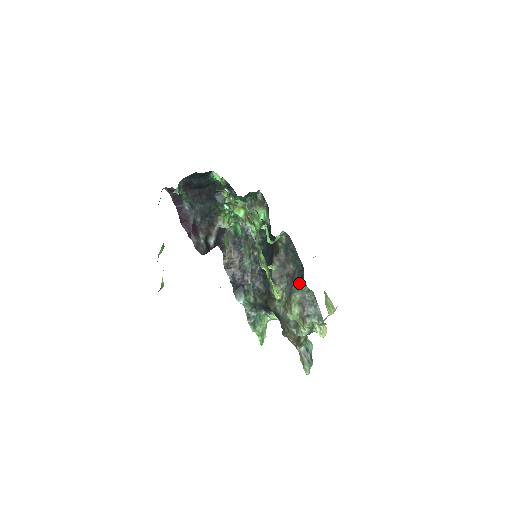
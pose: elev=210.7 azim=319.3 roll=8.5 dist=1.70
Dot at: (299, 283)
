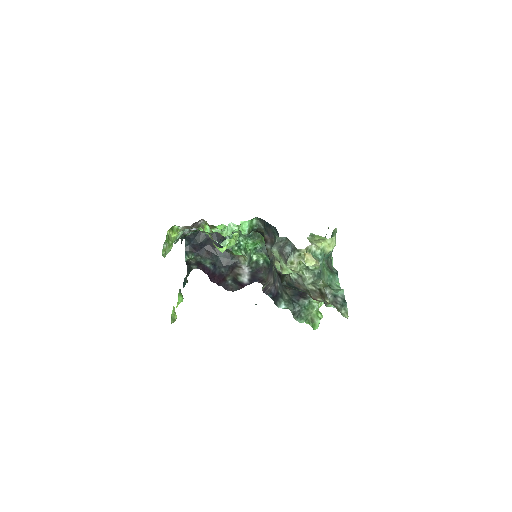
Dot at: (274, 241)
